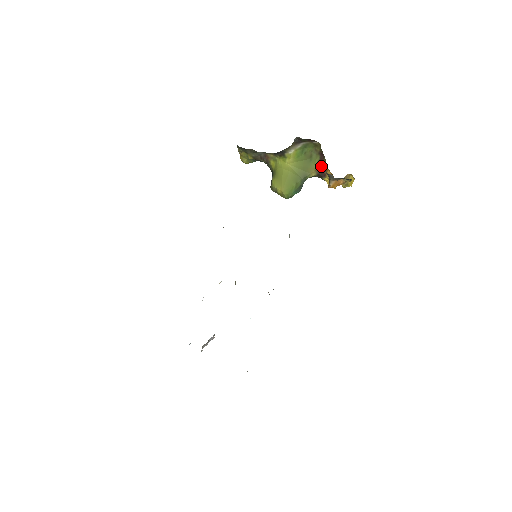
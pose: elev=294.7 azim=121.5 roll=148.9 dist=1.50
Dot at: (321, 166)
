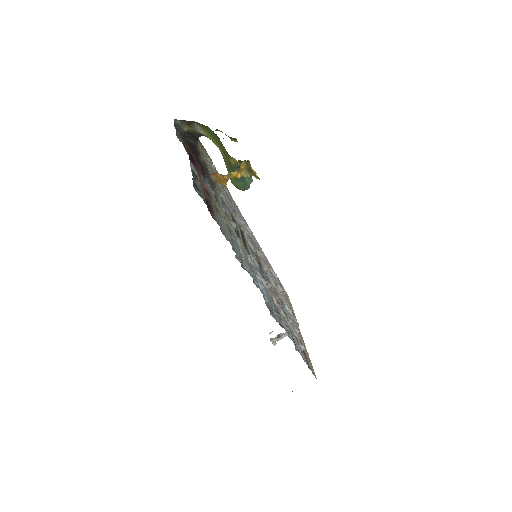
Dot at: occluded
